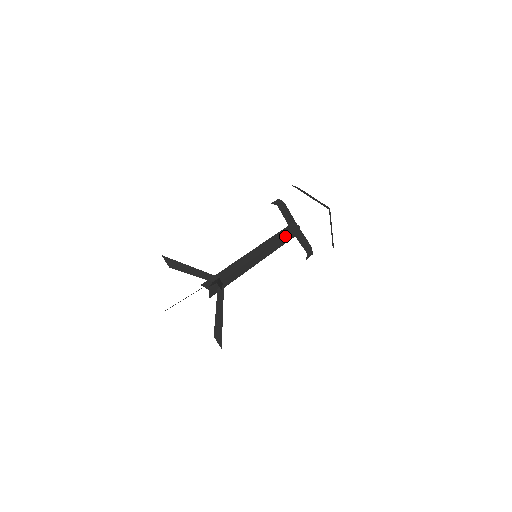
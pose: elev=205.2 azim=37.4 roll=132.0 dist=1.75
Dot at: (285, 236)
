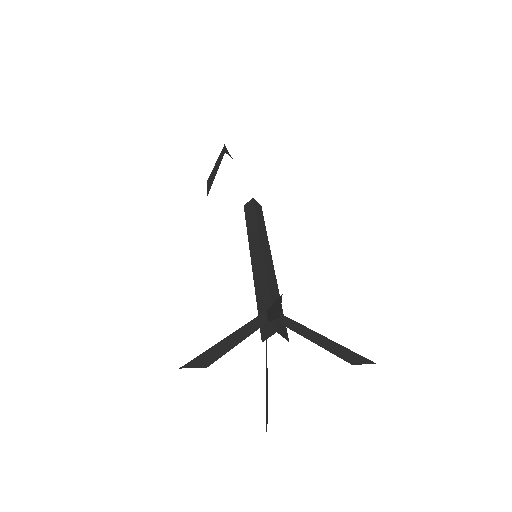
Dot at: (264, 224)
